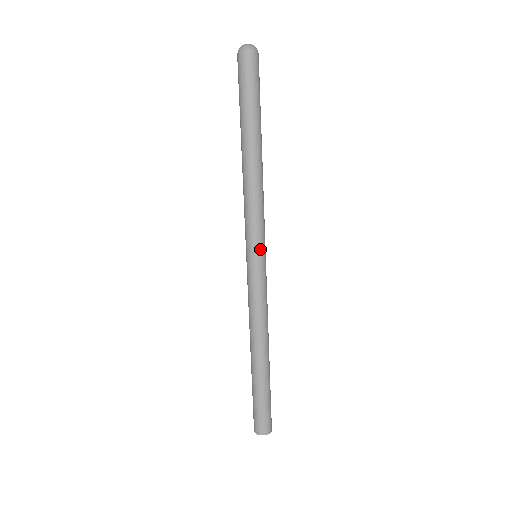
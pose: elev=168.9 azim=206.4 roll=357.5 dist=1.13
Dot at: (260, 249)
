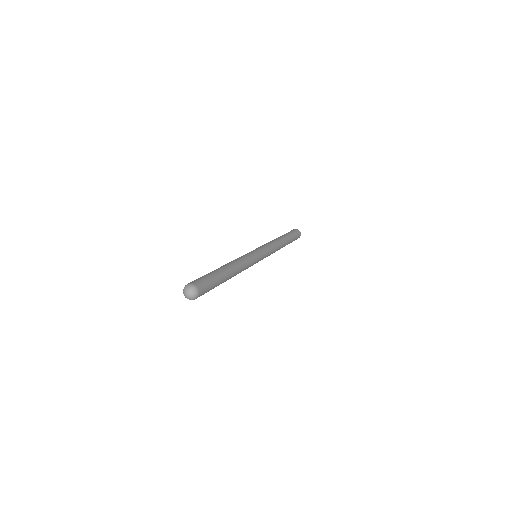
Dot at: (259, 260)
